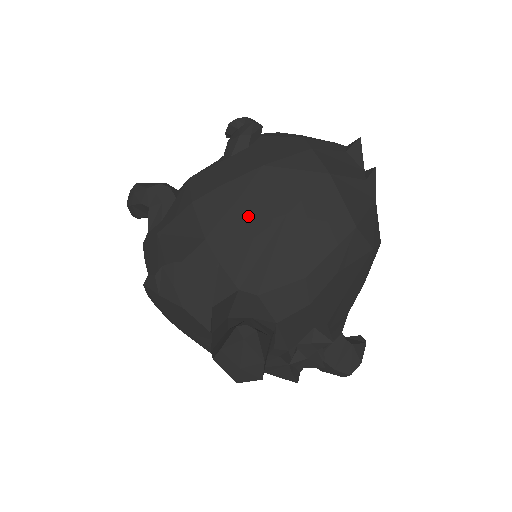
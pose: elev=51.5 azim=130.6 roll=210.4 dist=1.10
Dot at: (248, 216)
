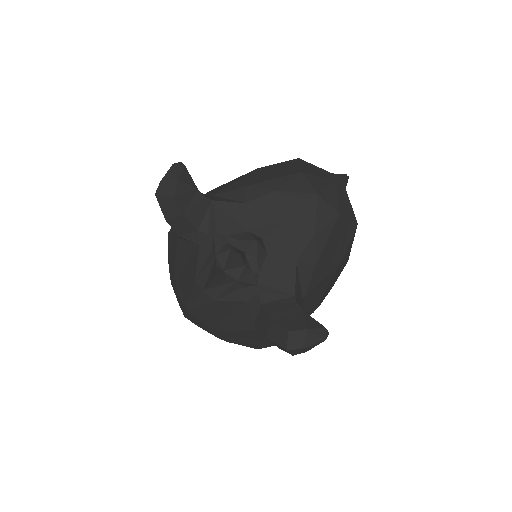
Dot at: occluded
